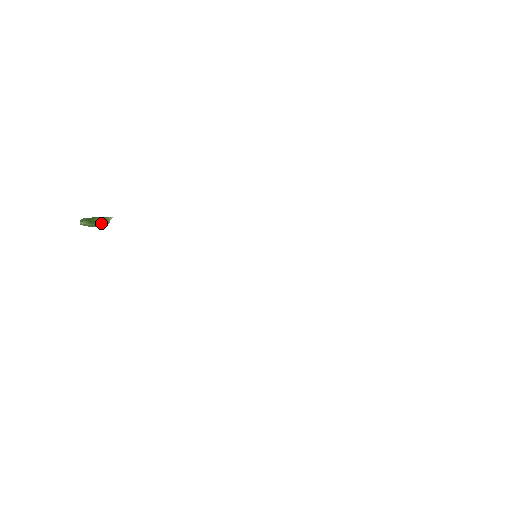
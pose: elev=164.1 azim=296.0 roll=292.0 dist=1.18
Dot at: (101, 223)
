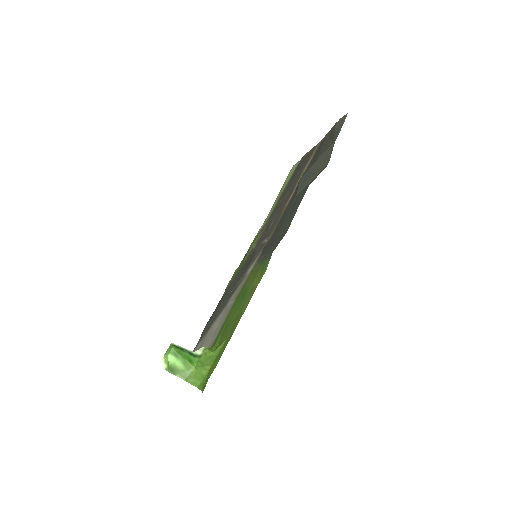
Dot at: occluded
